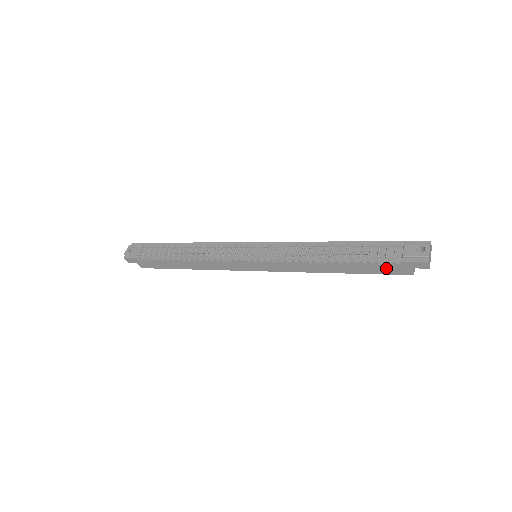
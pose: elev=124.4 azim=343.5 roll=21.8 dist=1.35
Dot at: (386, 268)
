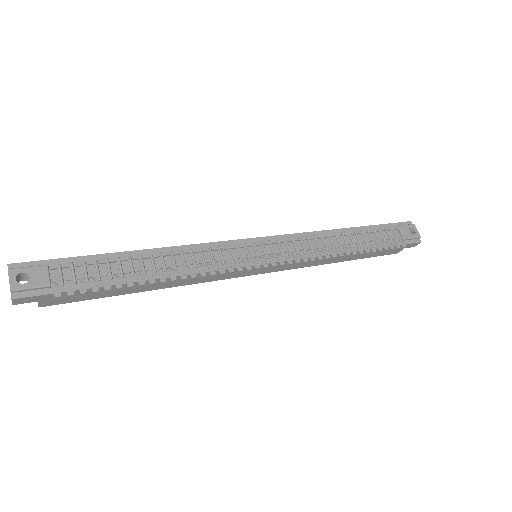
Dot at: (386, 251)
